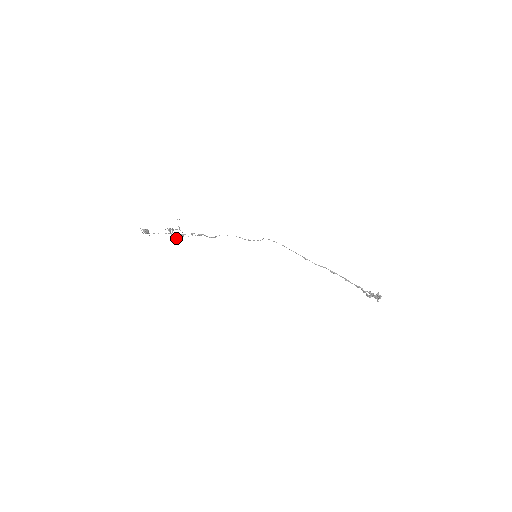
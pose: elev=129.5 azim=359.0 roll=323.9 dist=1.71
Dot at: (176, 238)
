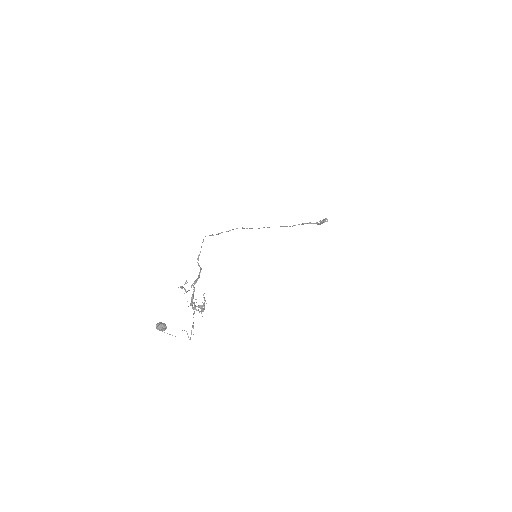
Dot at: (193, 303)
